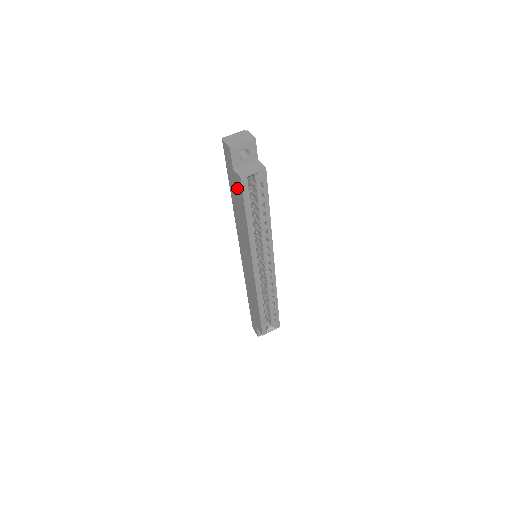
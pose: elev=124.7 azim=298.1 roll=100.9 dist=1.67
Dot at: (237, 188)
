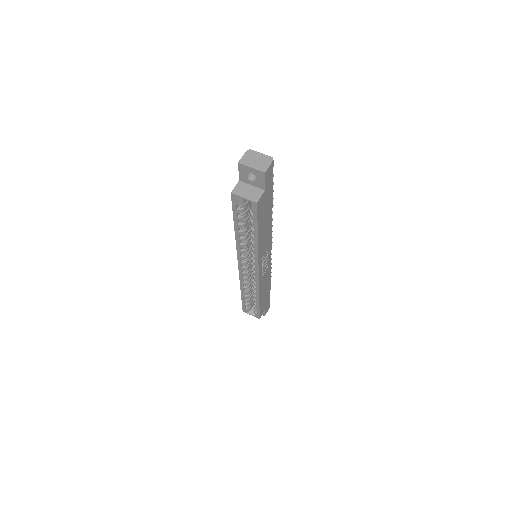
Dot at: occluded
